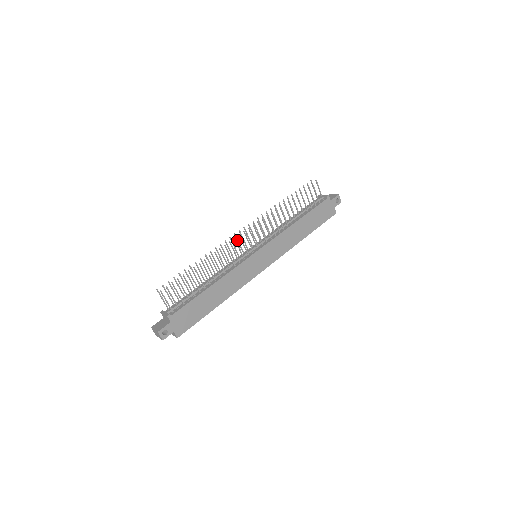
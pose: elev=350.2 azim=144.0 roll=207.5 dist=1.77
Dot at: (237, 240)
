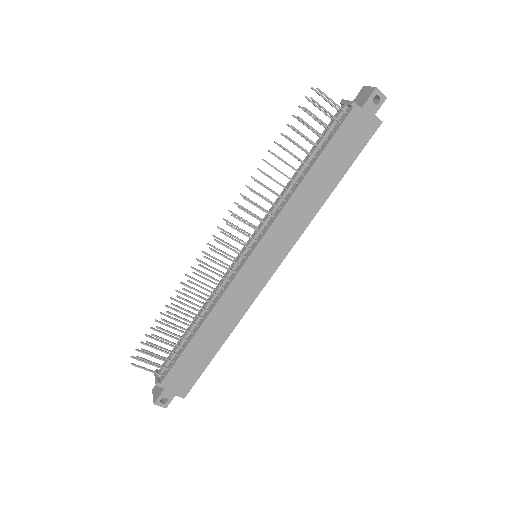
Dot at: occluded
